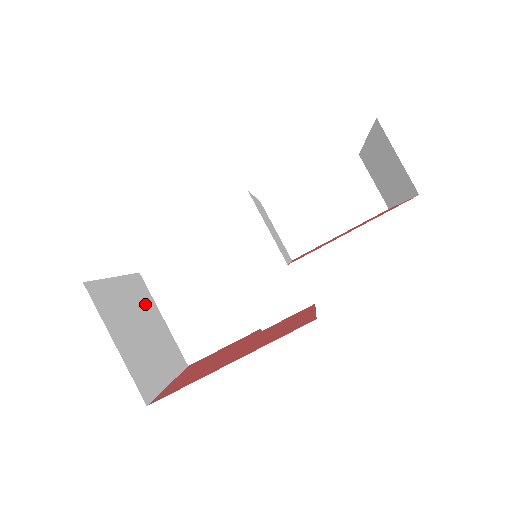
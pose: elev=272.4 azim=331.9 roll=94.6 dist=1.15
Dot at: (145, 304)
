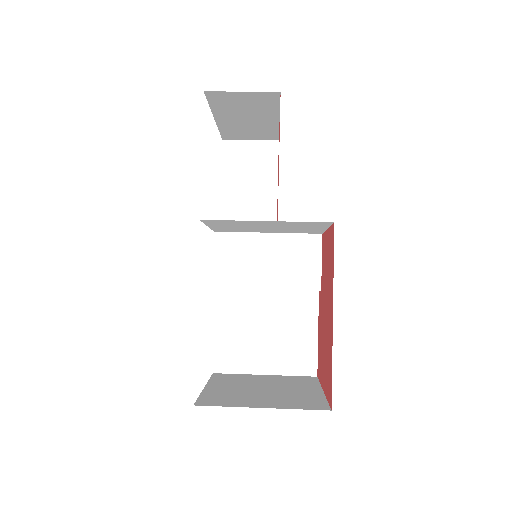
Dot at: (243, 380)
